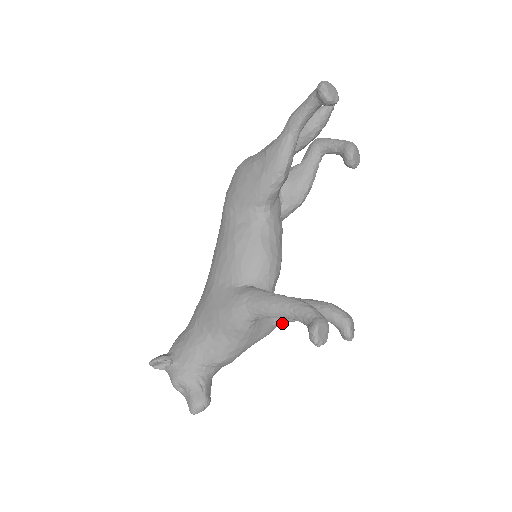
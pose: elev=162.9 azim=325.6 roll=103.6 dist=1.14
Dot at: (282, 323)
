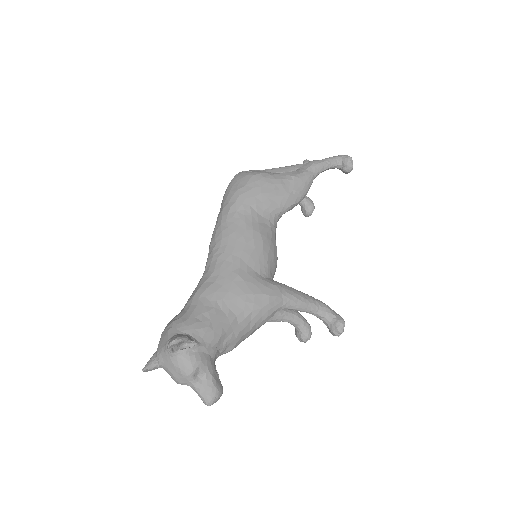
Dot at: occluded
